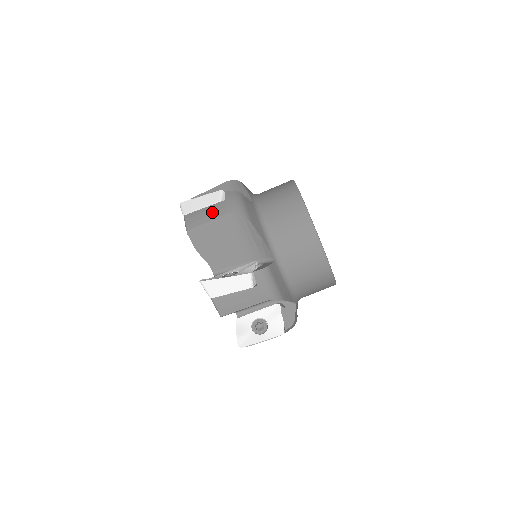
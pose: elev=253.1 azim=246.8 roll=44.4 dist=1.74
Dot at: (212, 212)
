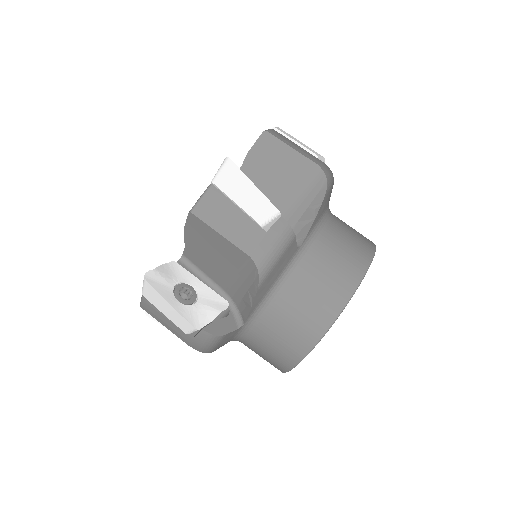
Dot at: (303, 150)
